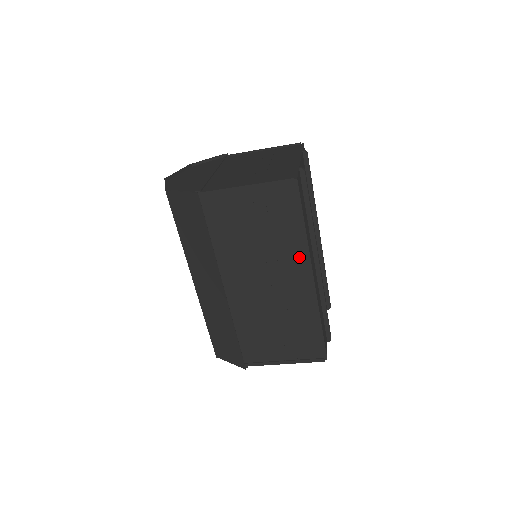
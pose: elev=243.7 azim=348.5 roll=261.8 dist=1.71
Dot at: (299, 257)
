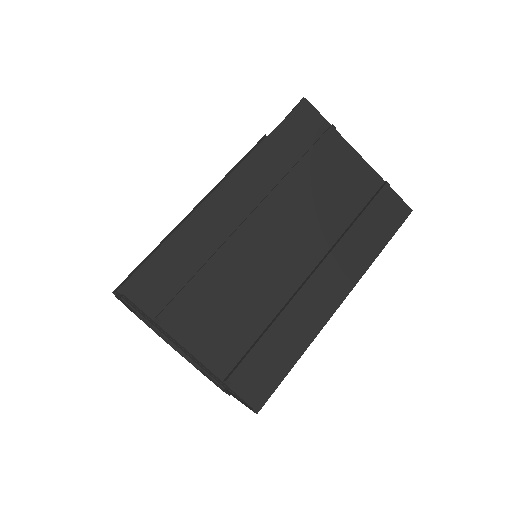
Dot at: occluded
